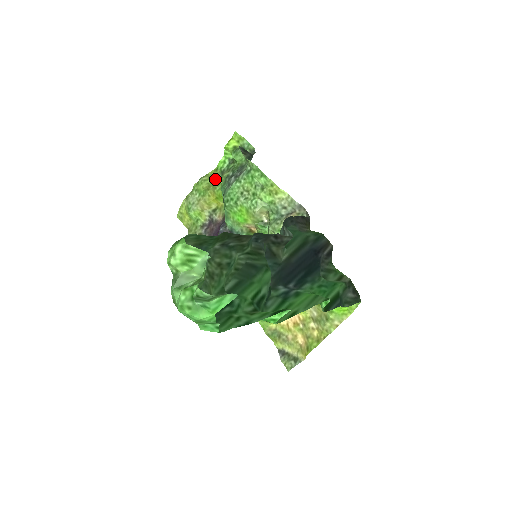
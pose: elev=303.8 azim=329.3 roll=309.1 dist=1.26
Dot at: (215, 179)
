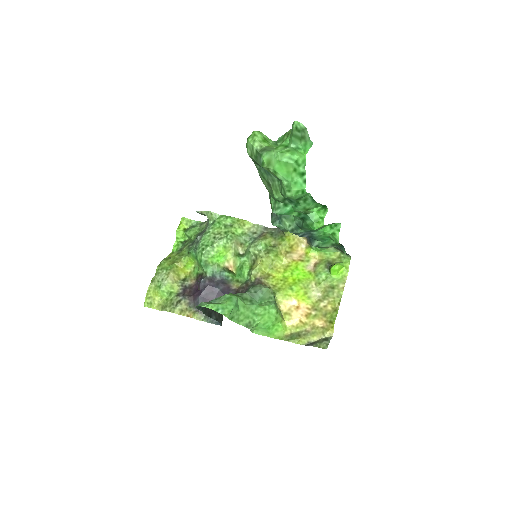
Dot at: (176, 256)
